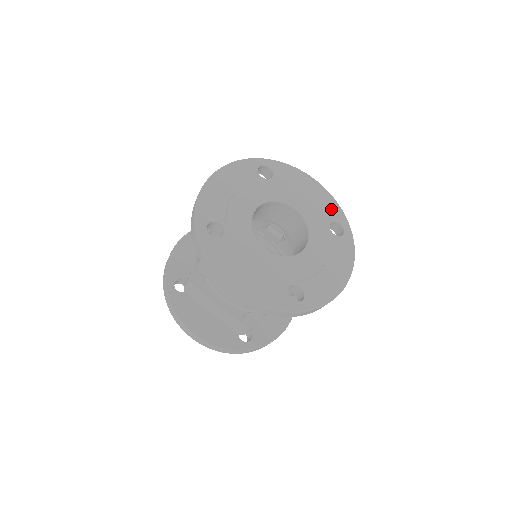
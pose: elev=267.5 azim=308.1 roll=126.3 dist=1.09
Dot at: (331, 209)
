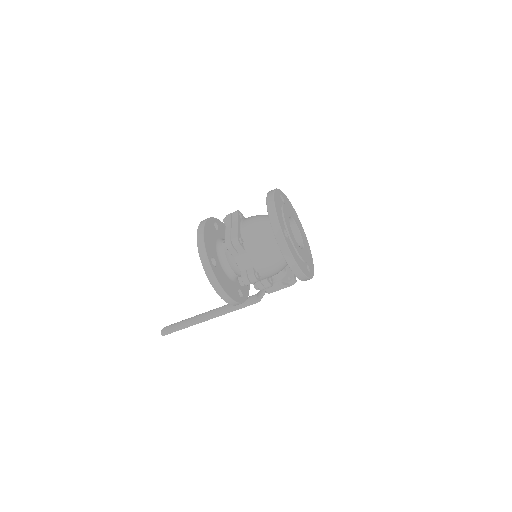
Dot at: (311, 268)
